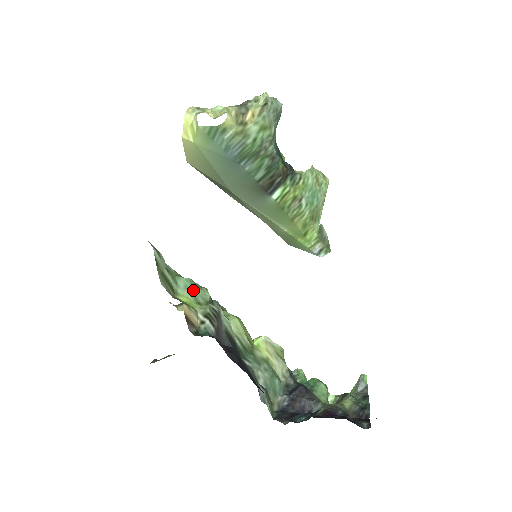
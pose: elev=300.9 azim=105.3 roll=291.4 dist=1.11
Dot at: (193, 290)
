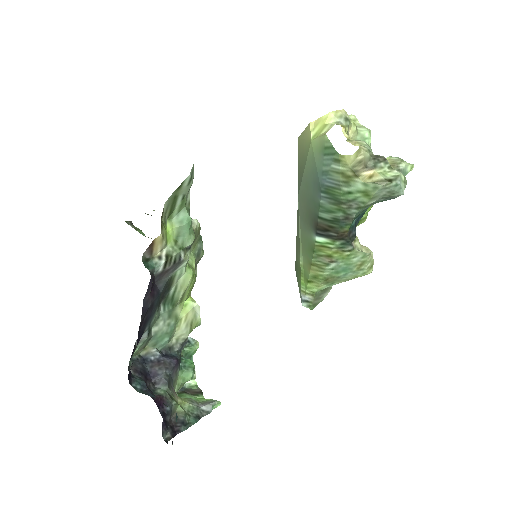
Dot at: (183, 229)
